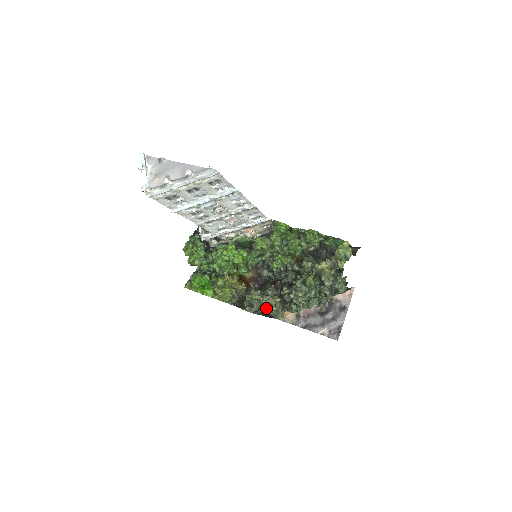
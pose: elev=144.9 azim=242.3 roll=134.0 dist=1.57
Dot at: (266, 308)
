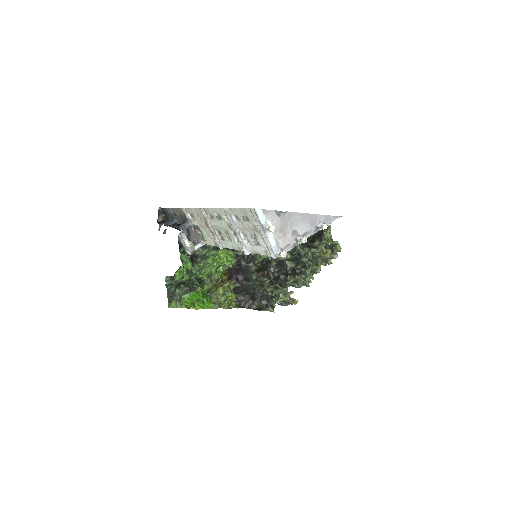
Dot at: occluded
